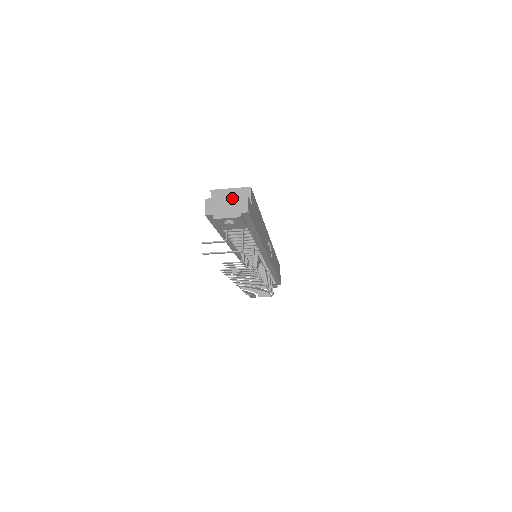
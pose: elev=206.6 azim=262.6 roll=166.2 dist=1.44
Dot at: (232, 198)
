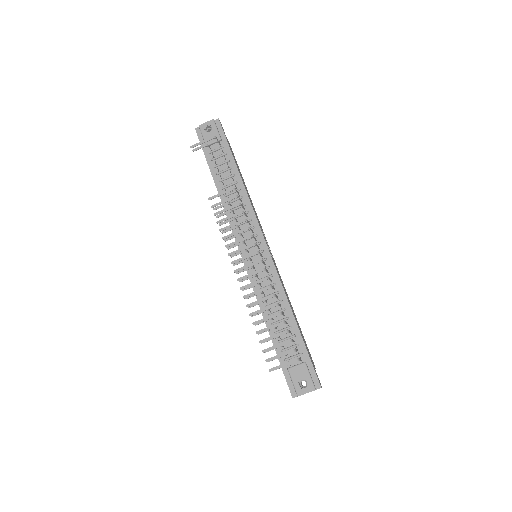
Dot at: occluded
